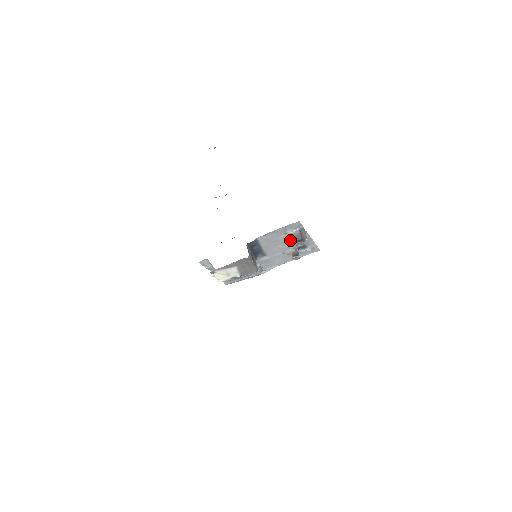
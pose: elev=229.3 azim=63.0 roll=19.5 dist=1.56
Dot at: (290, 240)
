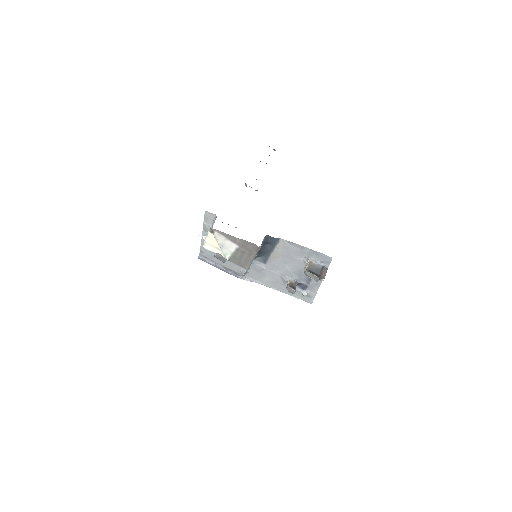
Dot at: (308, 267)
